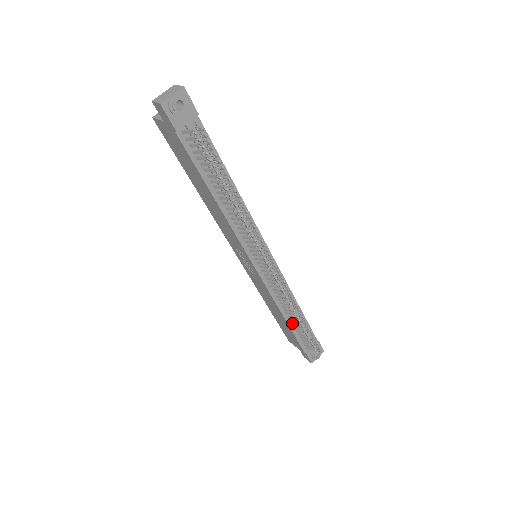
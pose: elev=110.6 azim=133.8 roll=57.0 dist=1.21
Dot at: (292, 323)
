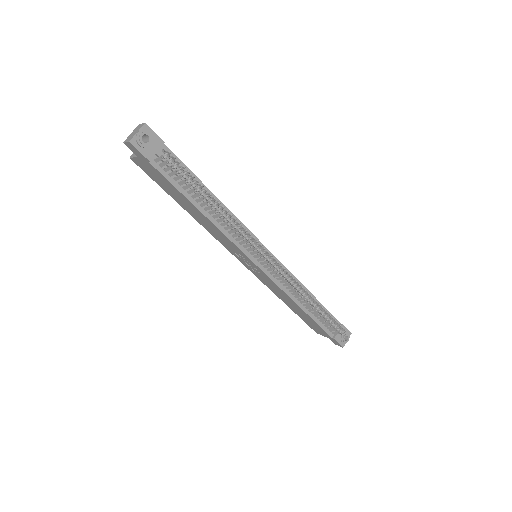
Dot at: (310, 311)
